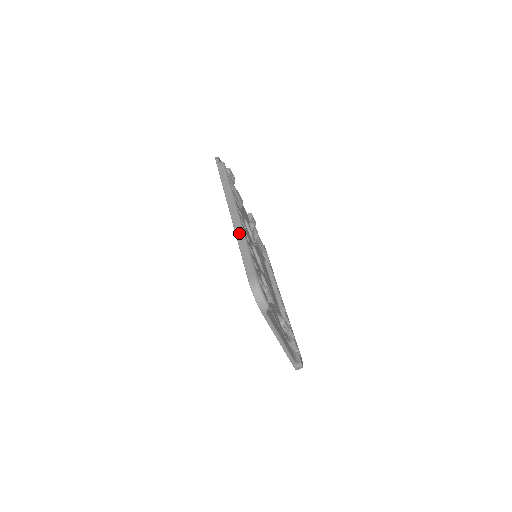
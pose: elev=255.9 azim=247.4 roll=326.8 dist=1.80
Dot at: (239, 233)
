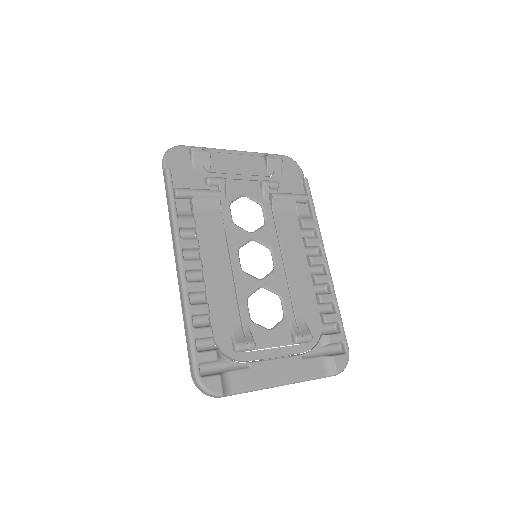
Dot at: (182, 302)
